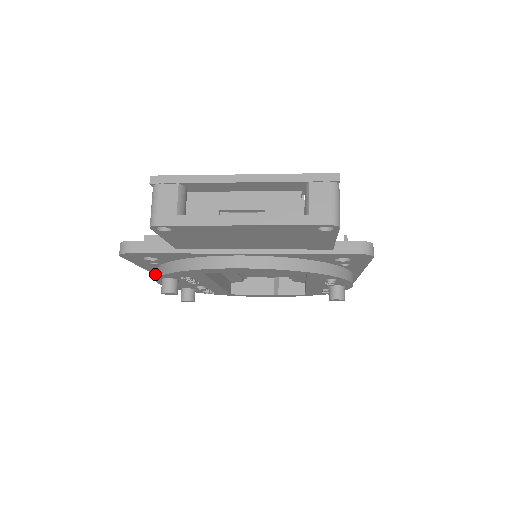
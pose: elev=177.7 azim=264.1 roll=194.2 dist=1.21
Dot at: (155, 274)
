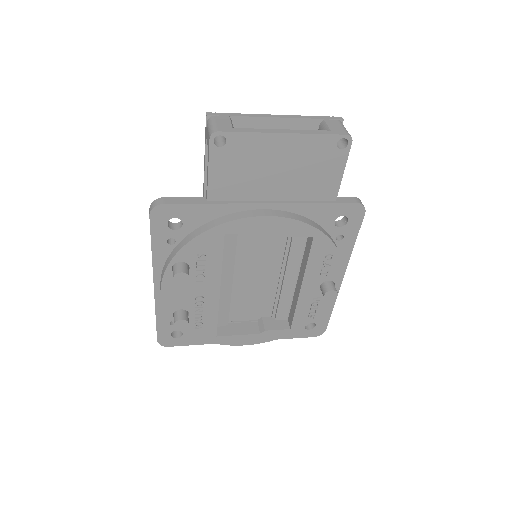
Dot at: (154, 286)
